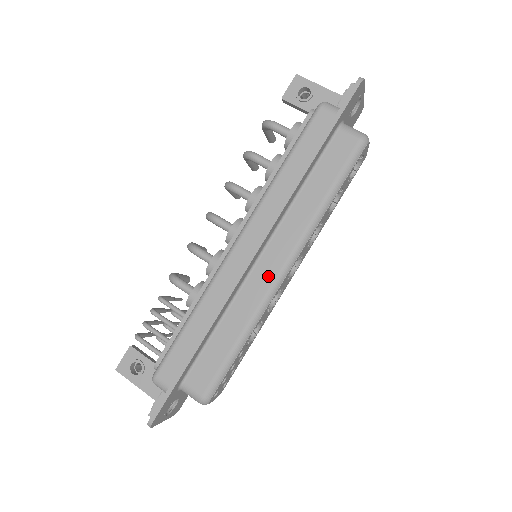
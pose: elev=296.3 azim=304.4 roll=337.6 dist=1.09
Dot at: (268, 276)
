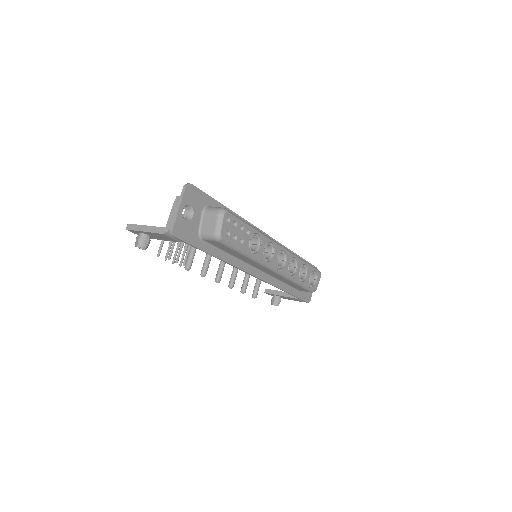
Dot at: occluded
